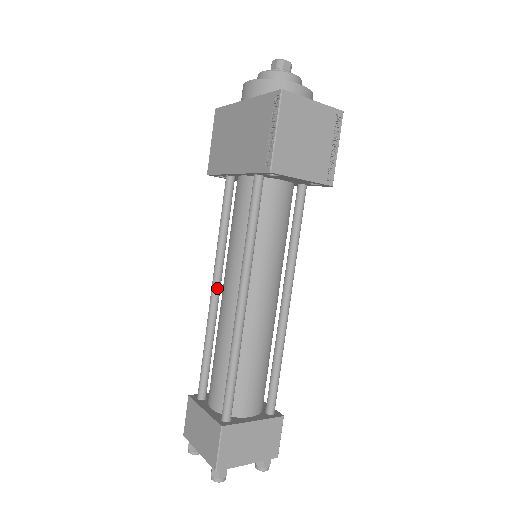
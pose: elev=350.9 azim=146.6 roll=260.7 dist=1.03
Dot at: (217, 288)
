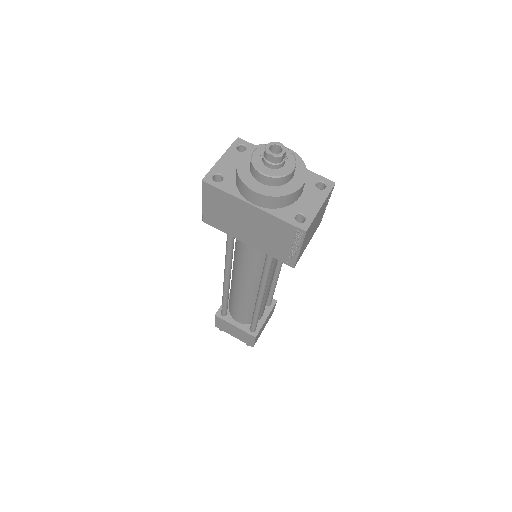
Dot at: occluded
